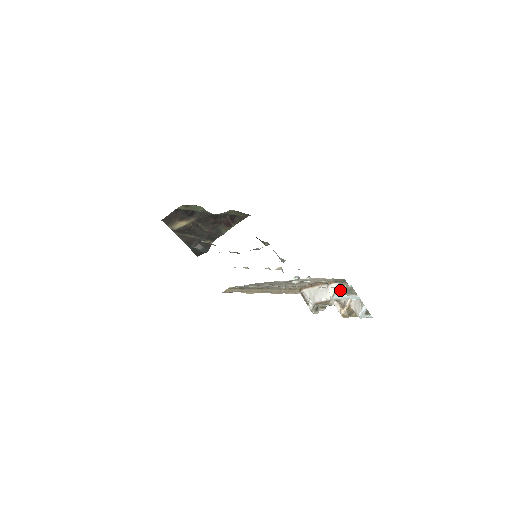
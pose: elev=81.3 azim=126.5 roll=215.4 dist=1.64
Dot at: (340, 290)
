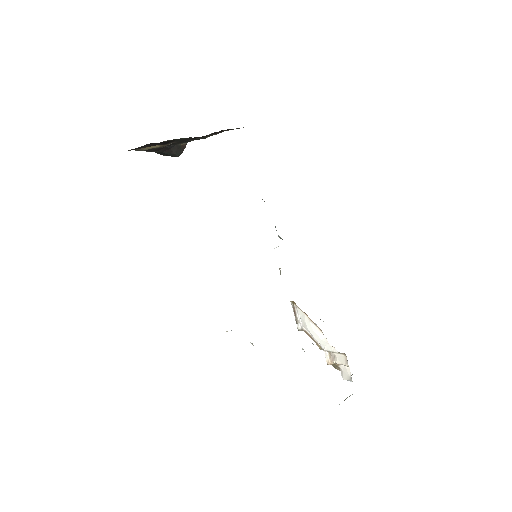
Dot at: occluded
